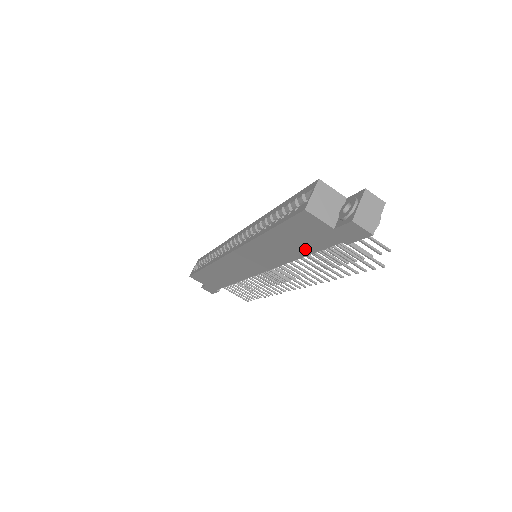
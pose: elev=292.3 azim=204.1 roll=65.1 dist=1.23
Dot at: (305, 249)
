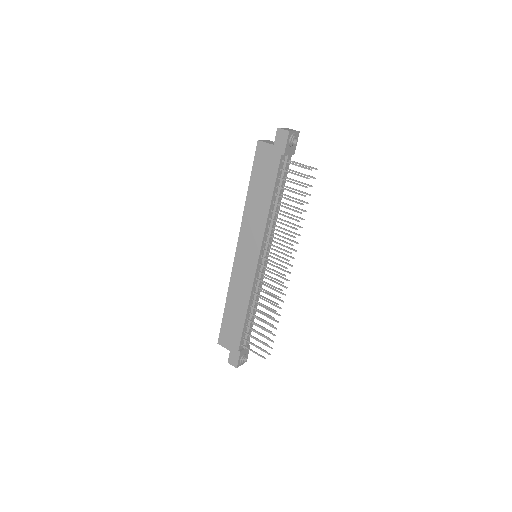
Dot at: (269, 186)
